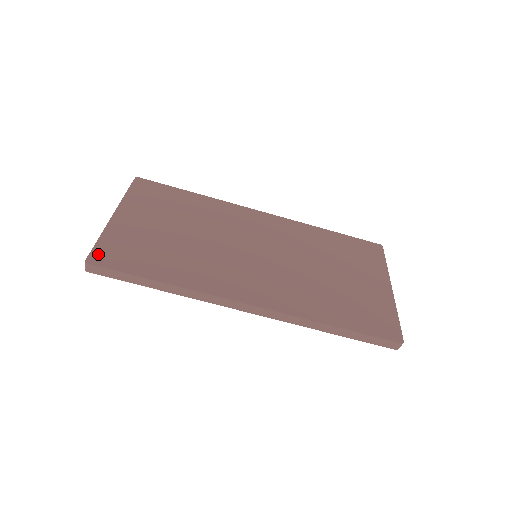
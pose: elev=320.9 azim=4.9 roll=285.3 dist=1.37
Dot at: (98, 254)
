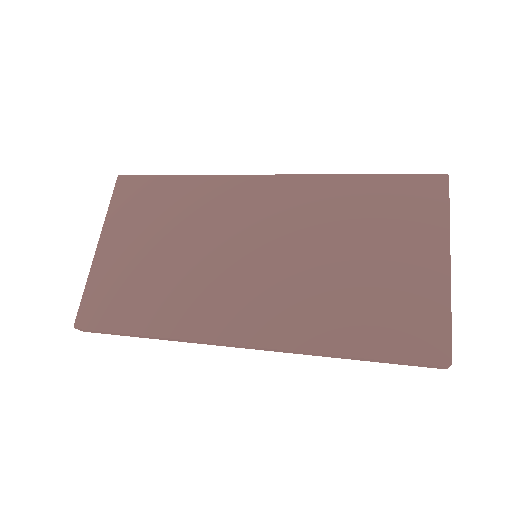
Dot at: (84, 313)
